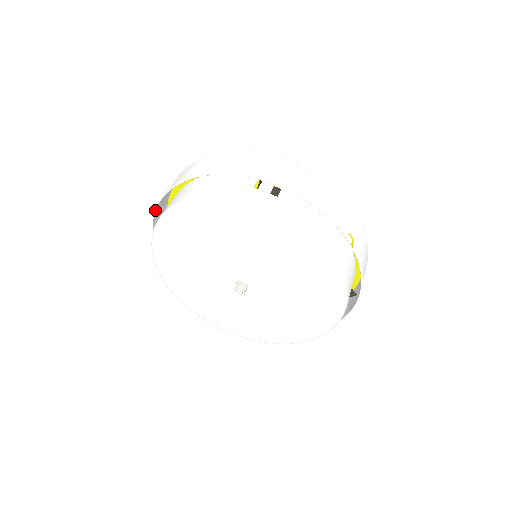
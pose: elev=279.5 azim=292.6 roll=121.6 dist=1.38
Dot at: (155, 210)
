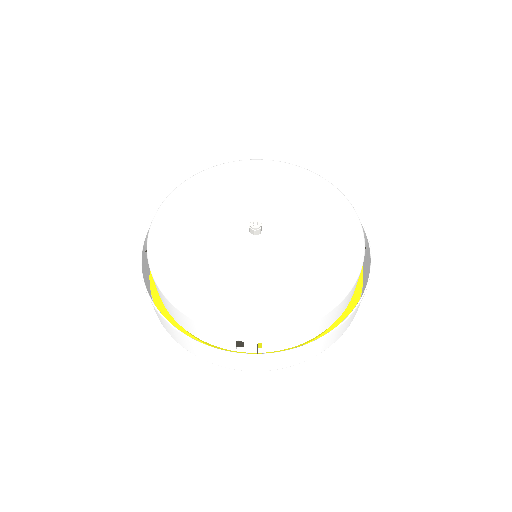
Dot at: occluded
